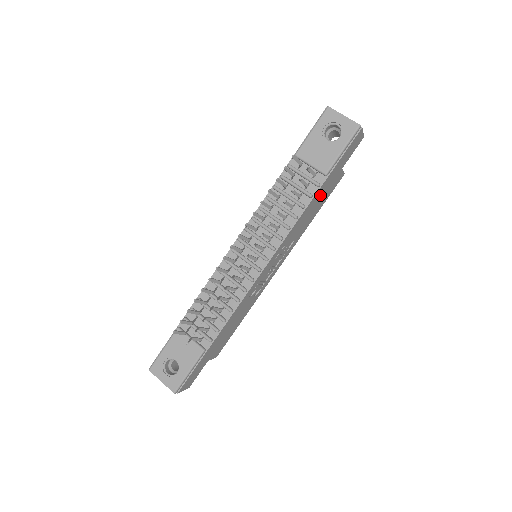
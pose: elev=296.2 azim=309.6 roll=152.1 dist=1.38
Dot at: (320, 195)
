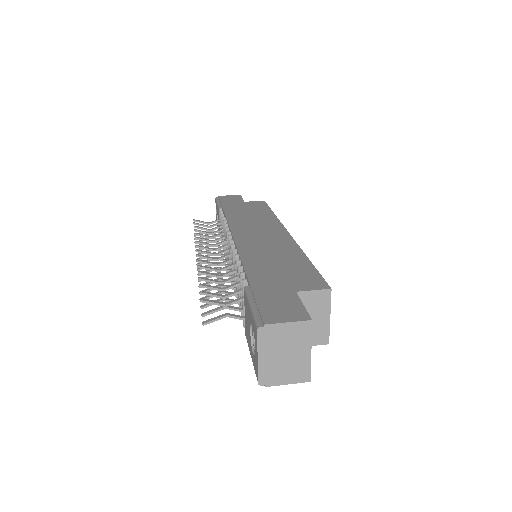
Dot at: occluded
